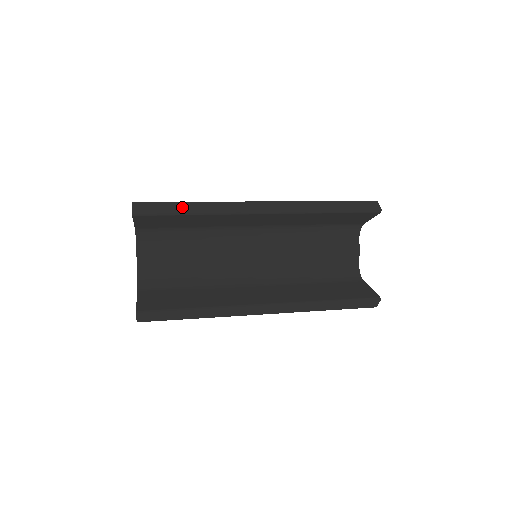
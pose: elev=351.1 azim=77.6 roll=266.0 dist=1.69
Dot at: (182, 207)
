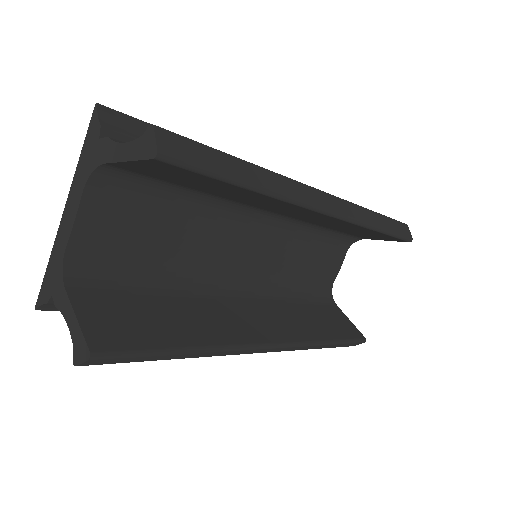
Dot at: (235, 168)
